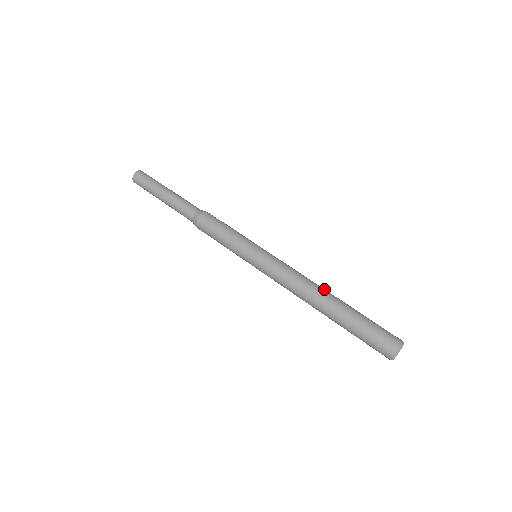
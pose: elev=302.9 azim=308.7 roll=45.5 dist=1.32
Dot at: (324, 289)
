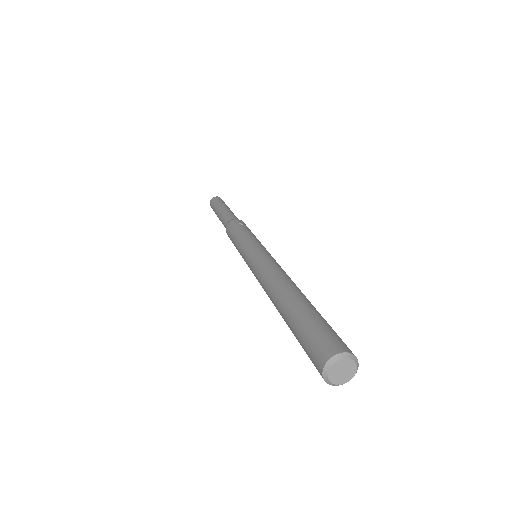
Dot at: (290, 283)
